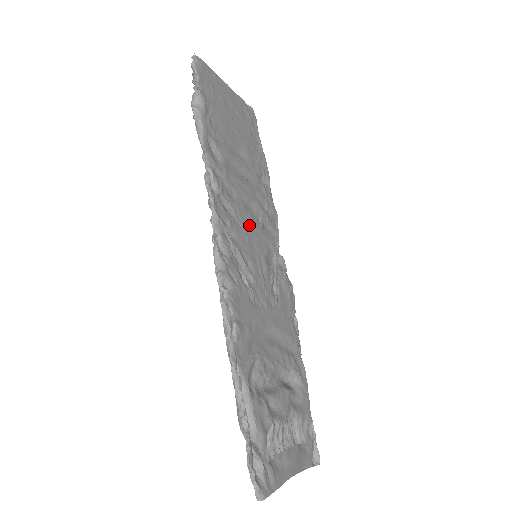
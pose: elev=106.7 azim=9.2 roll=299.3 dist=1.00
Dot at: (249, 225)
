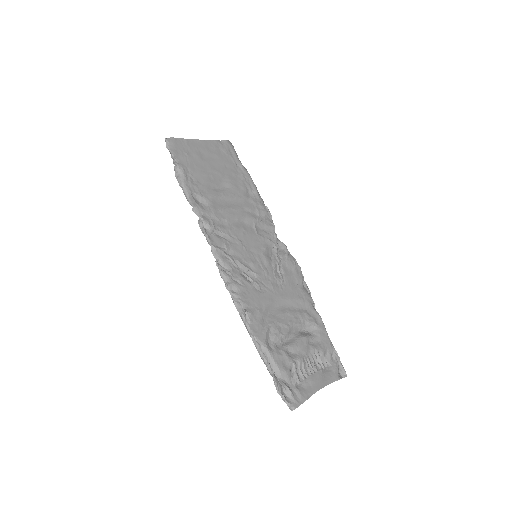
Dot at: (244, 237)
